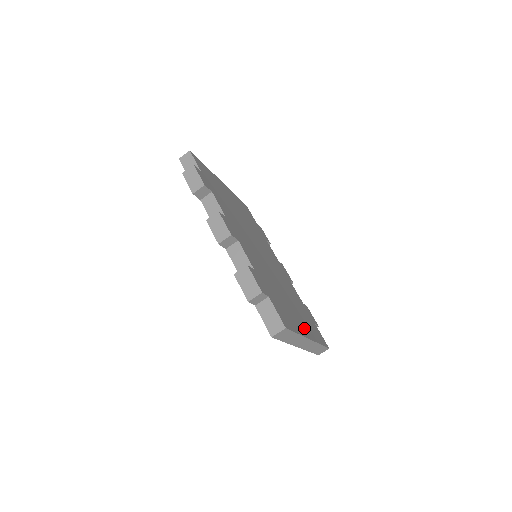
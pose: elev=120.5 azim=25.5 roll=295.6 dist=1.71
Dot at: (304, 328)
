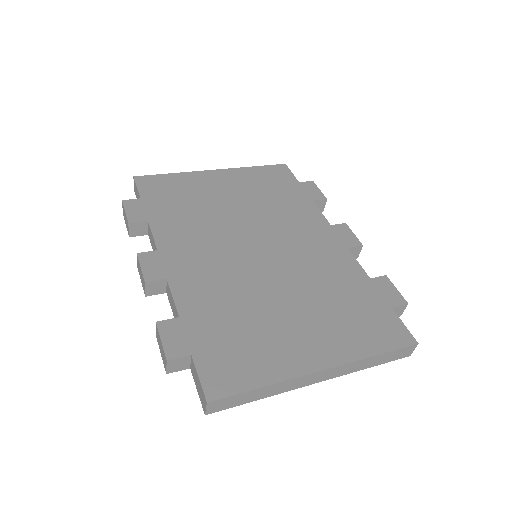
Dot at: (313, 352)
